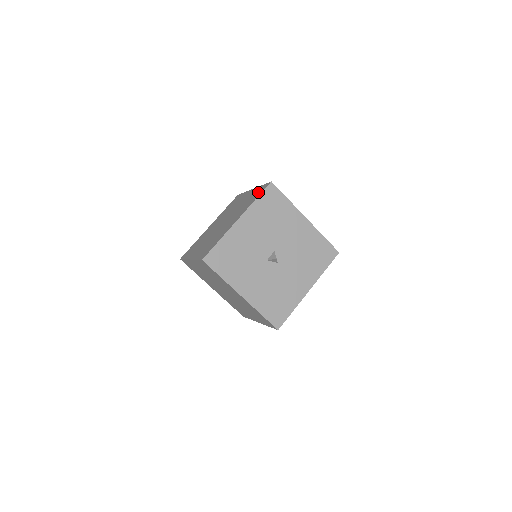
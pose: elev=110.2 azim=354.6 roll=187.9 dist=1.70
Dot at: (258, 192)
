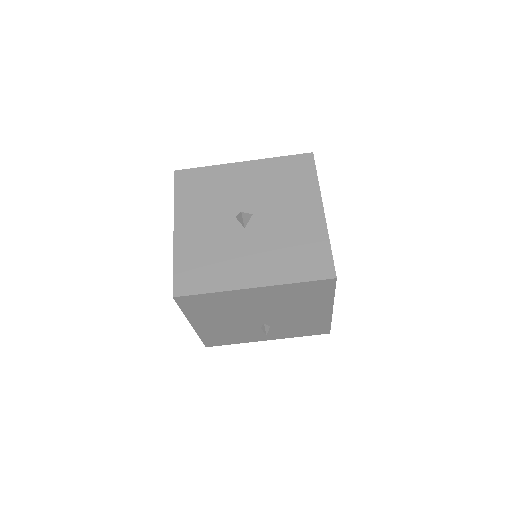
Dot at: occluded
